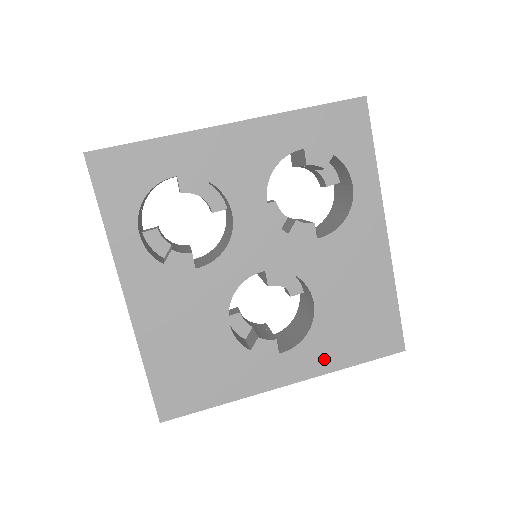
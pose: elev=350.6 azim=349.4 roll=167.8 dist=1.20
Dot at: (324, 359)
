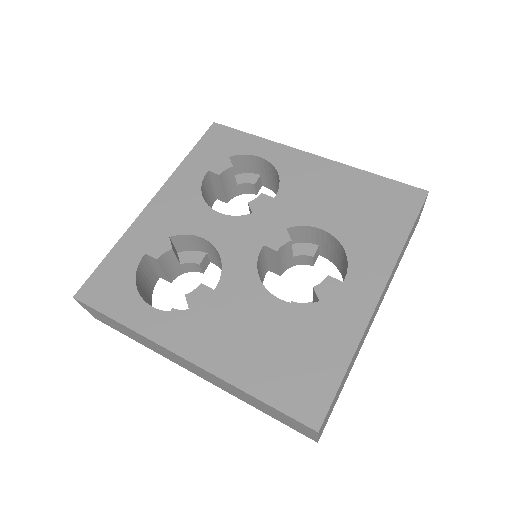
Dot at: (381, 253)
